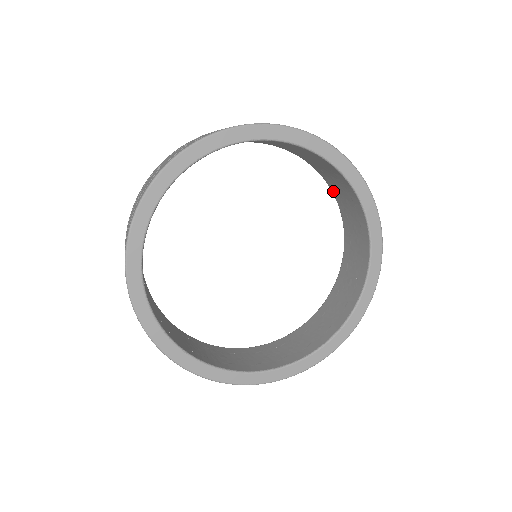
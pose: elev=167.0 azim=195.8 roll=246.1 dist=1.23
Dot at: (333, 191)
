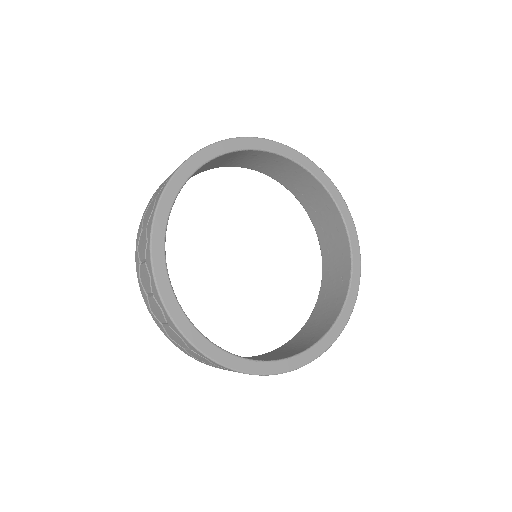
Dot at: (320, 297)
